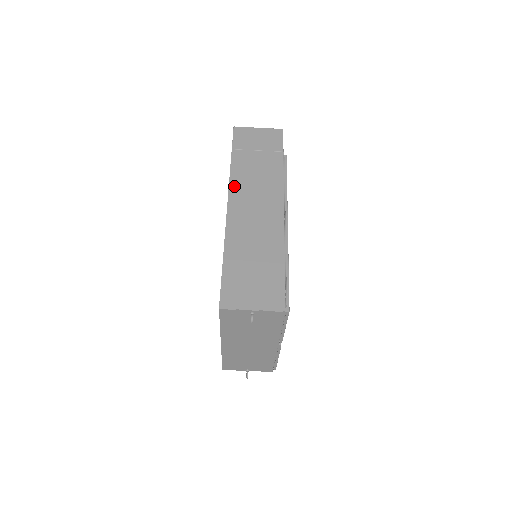
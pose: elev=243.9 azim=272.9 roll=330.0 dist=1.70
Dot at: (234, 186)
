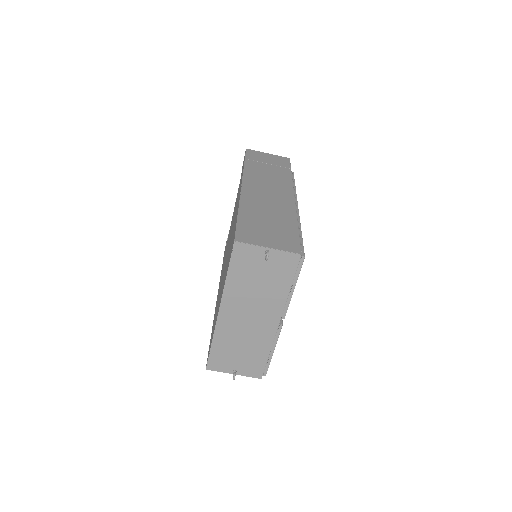
Dot at: (248, 177)
